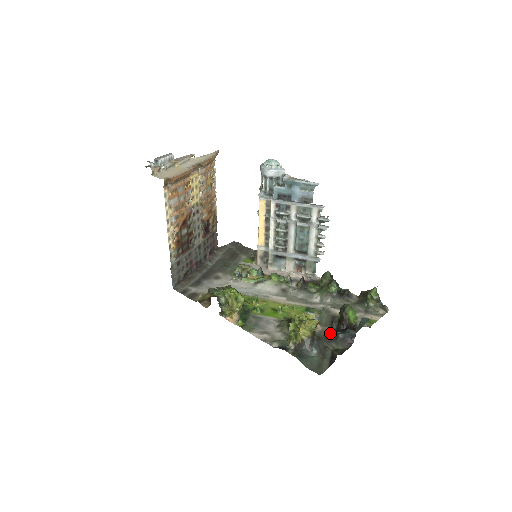
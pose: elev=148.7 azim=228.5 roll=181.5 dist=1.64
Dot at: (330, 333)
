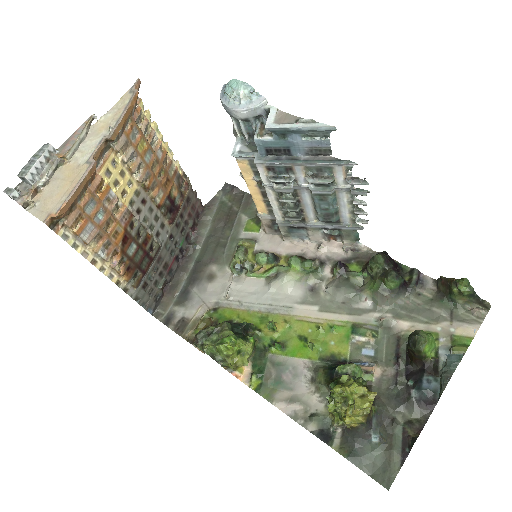
Dot at: (396, 385)
